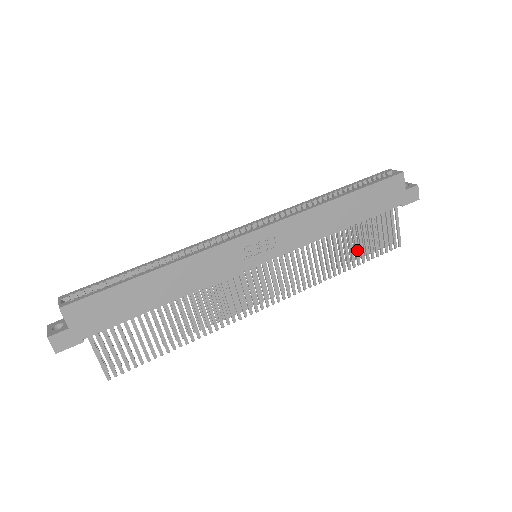
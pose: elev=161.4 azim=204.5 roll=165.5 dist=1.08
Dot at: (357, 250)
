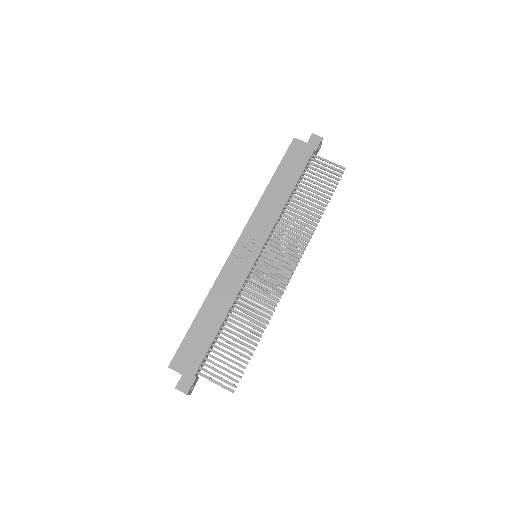
Dot at: (316, 197)
